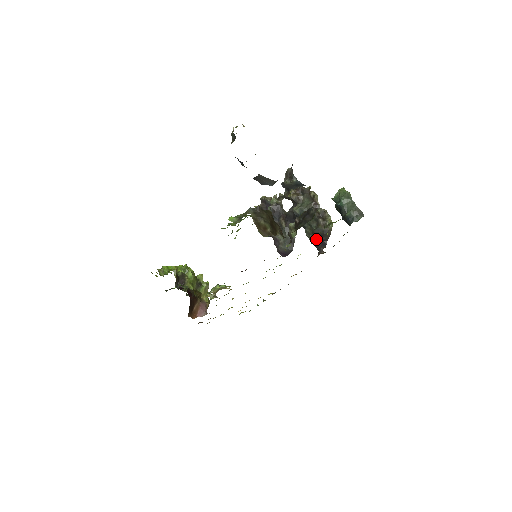
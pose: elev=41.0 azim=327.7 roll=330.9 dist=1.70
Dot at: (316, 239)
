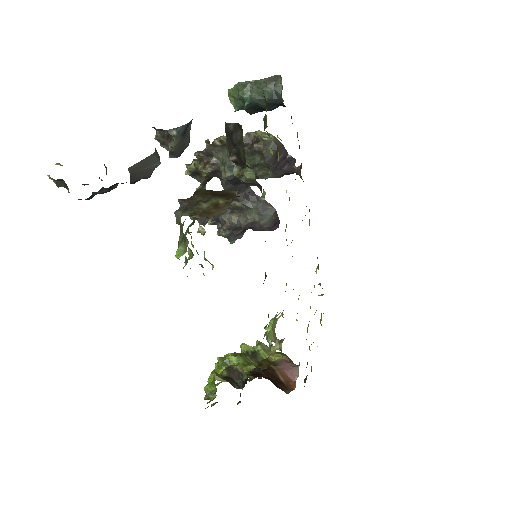
Dot at: (277, 167)
